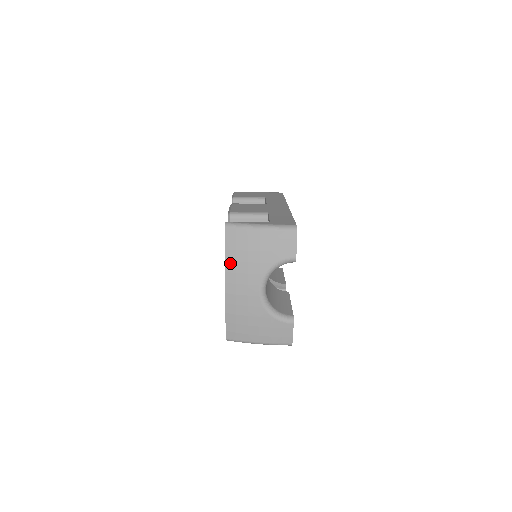
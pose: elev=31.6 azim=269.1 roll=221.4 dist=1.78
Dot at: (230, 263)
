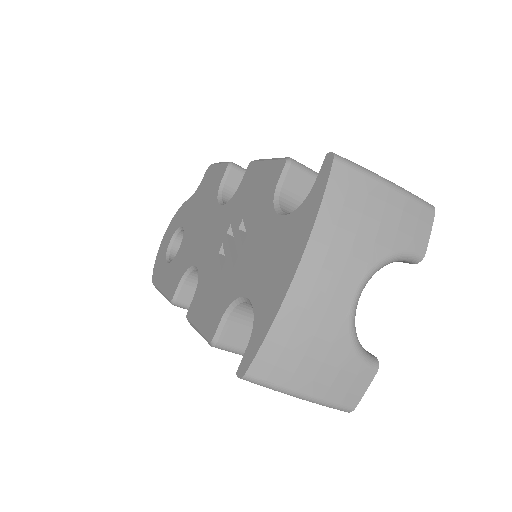
Dot at: (325, 225)
